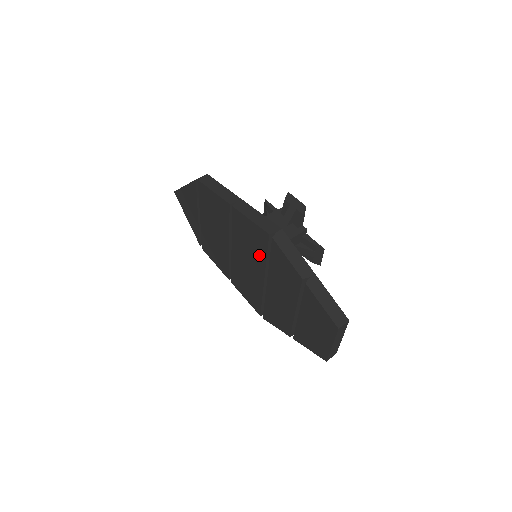
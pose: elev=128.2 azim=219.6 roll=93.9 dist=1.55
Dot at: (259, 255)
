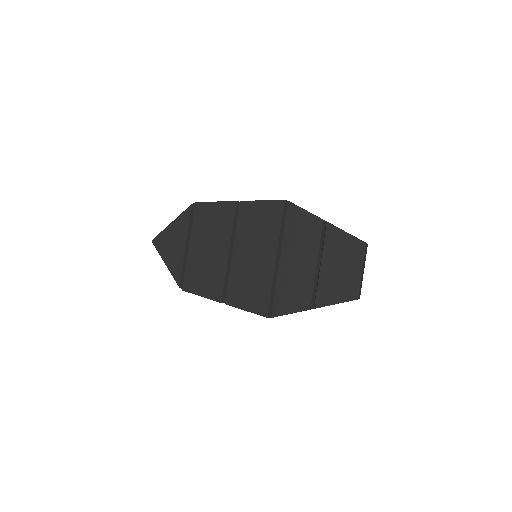
Dot at: (271, 232)
